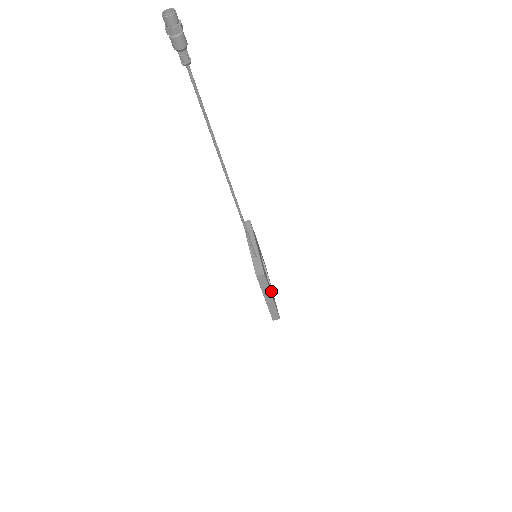
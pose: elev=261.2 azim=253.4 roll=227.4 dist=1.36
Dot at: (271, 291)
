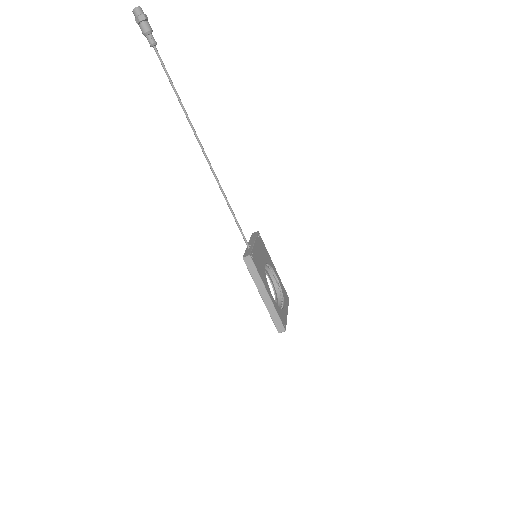
Dot at: (282, 307)
